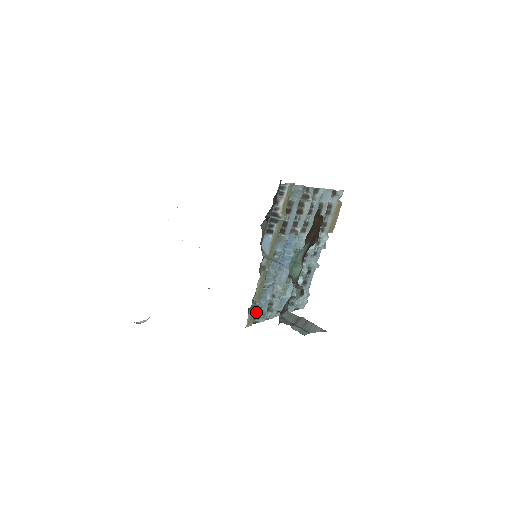
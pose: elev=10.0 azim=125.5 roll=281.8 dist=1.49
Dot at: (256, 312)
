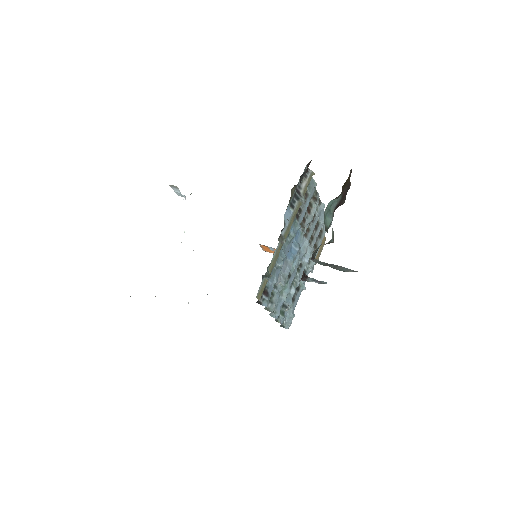
Dot at: occluded
